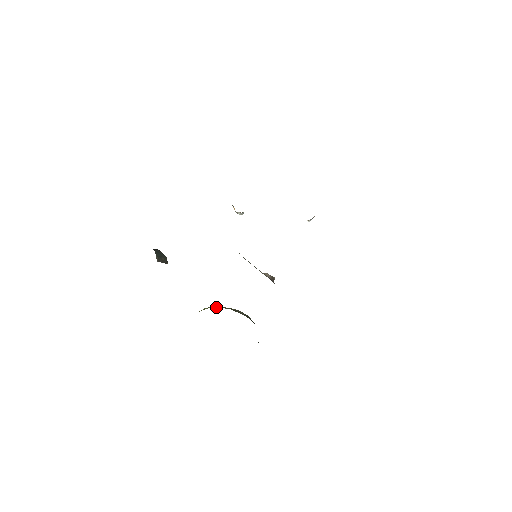
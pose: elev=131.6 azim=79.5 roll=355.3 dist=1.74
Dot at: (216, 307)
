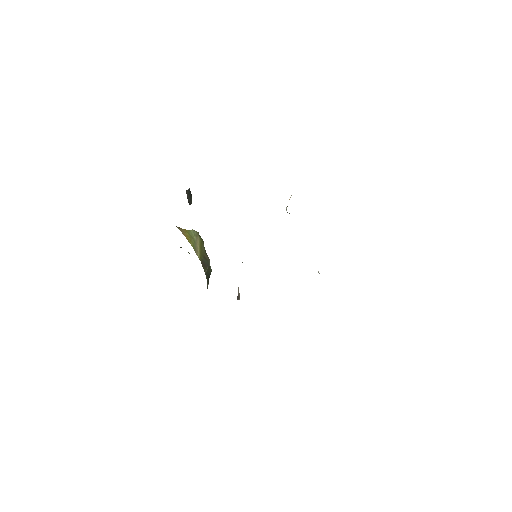
Dot at: (198, 244)
